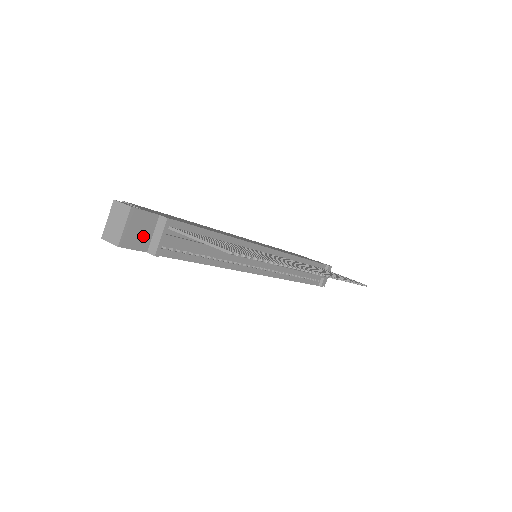
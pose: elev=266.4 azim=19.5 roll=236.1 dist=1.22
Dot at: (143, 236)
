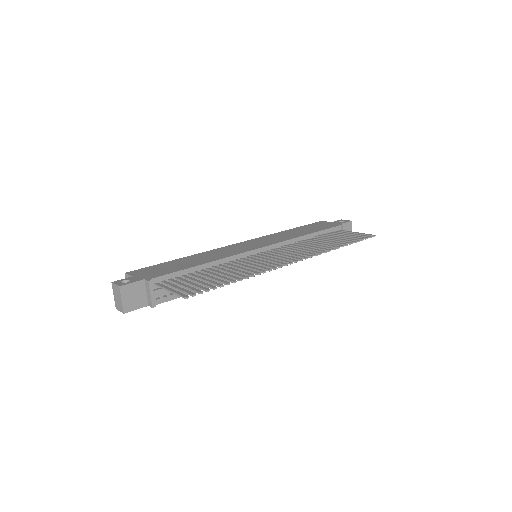
Dot at: (139, 298)
